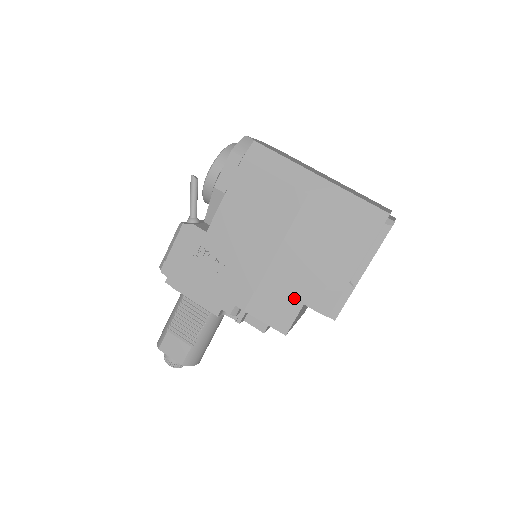
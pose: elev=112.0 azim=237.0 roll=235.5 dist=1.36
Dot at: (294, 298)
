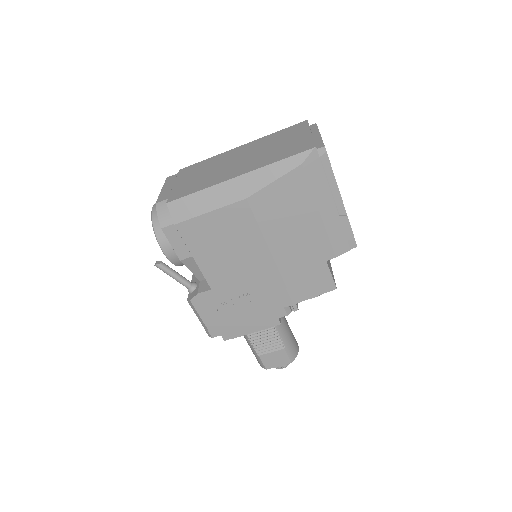
Dot at: (315, 265)
